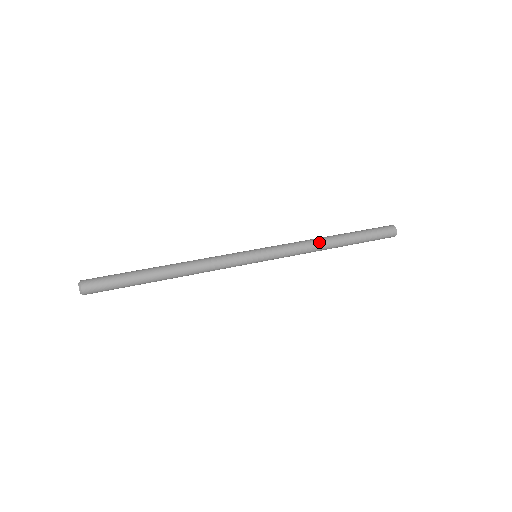
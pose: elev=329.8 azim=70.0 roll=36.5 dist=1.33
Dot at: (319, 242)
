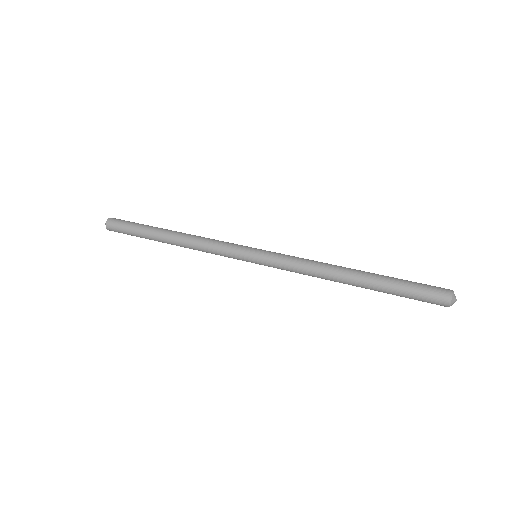
Dot at: (331, 265)
